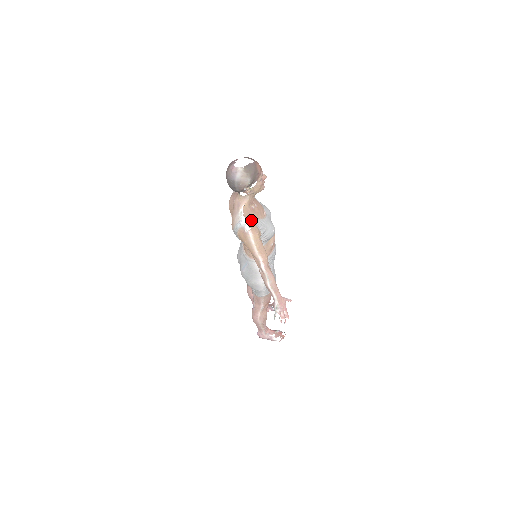
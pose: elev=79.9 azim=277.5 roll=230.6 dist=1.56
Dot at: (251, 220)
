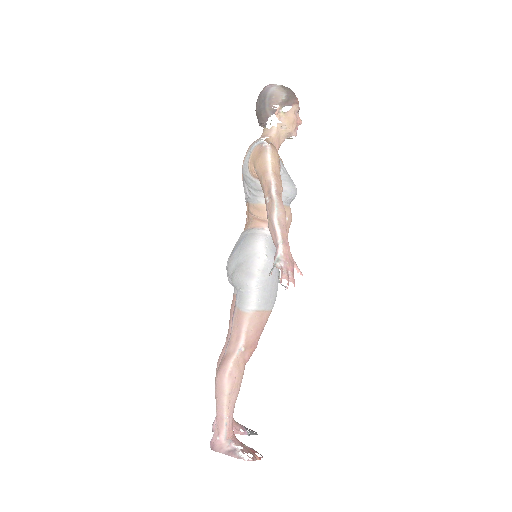
Dot at: occluded
